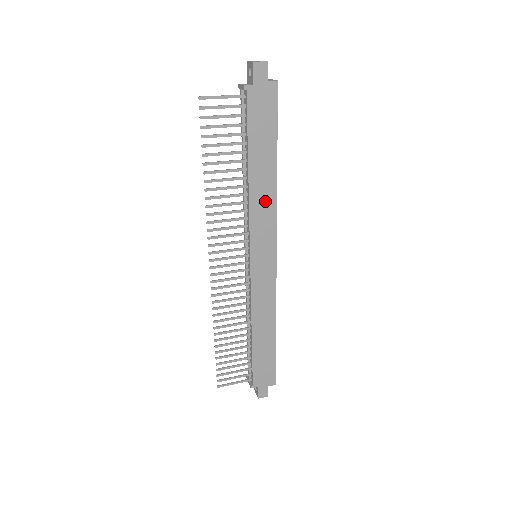
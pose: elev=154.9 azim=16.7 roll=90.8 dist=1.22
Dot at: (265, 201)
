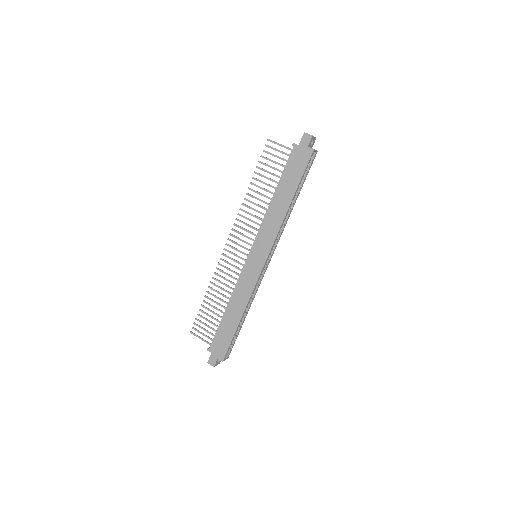
Dot at: (275, 220)
